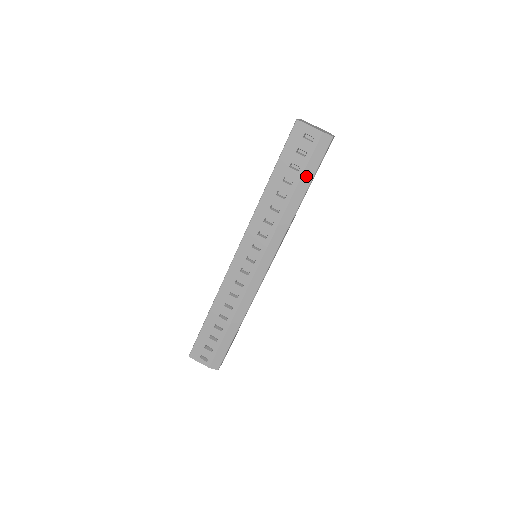
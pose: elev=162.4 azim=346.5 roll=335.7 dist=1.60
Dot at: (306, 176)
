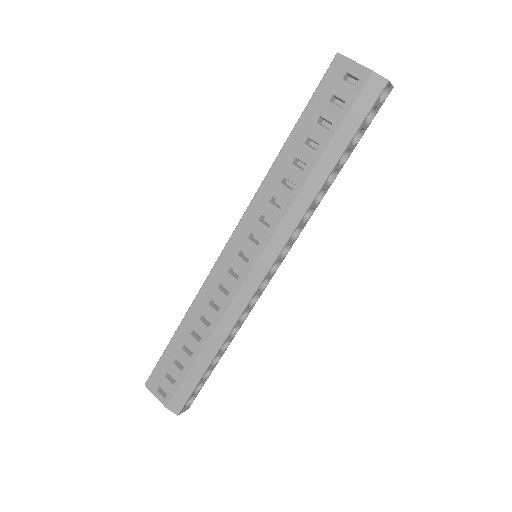
Dot at: (339, 138)
